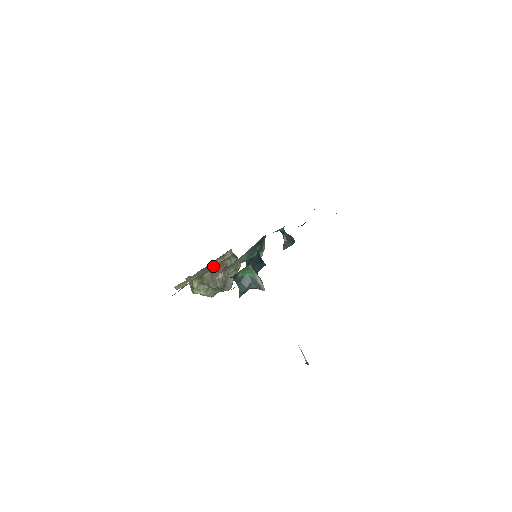
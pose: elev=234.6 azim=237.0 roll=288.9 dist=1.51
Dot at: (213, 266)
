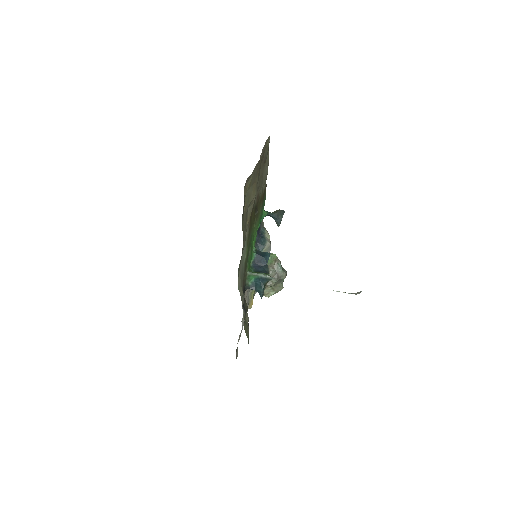
Dot at: occluded
